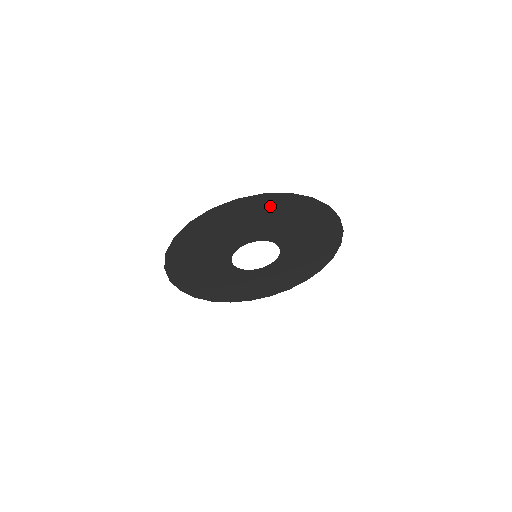
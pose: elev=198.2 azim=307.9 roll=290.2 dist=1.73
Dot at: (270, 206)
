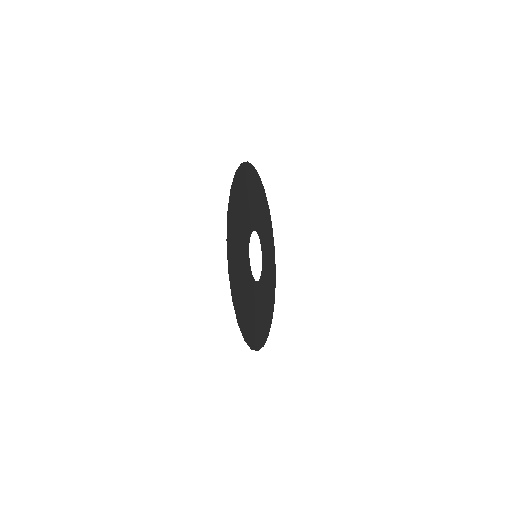
Dot at: (260, 194)
